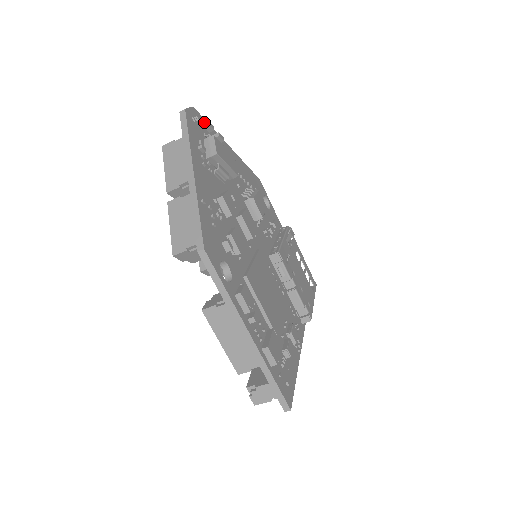
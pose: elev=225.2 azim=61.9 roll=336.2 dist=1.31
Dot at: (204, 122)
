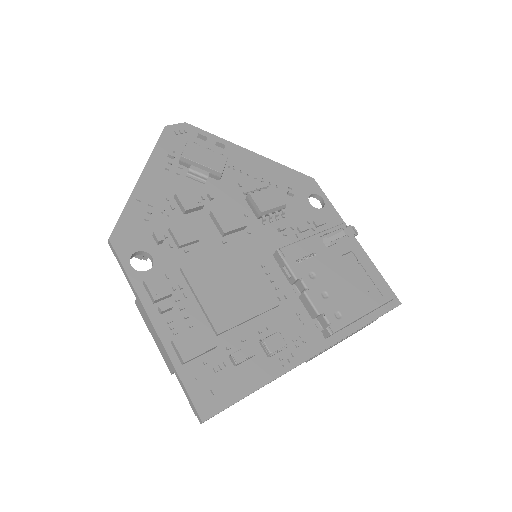
Dot at: occluded
